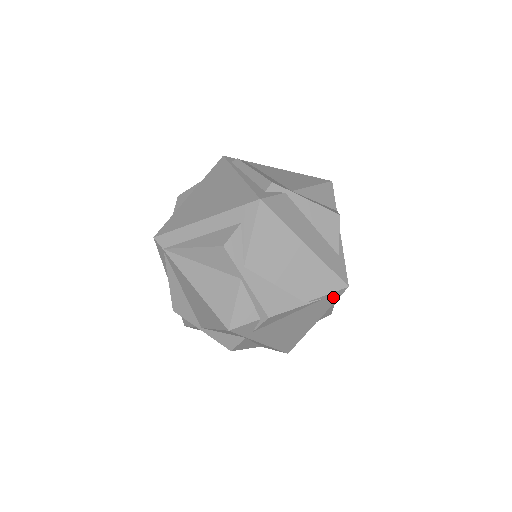
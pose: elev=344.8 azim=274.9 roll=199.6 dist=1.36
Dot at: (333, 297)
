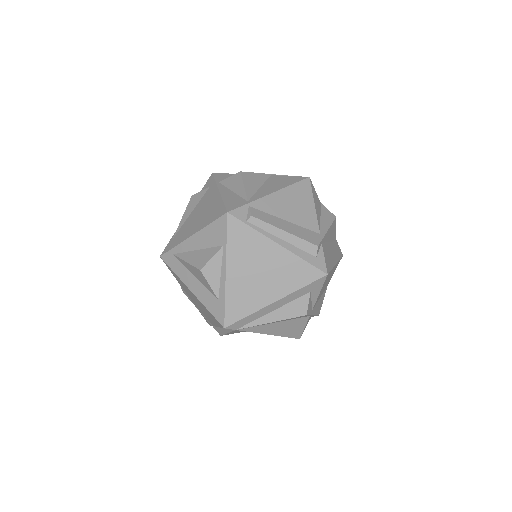
Dot at: occluded
